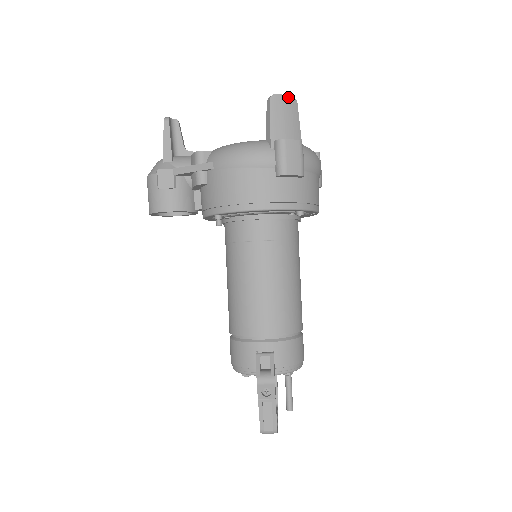
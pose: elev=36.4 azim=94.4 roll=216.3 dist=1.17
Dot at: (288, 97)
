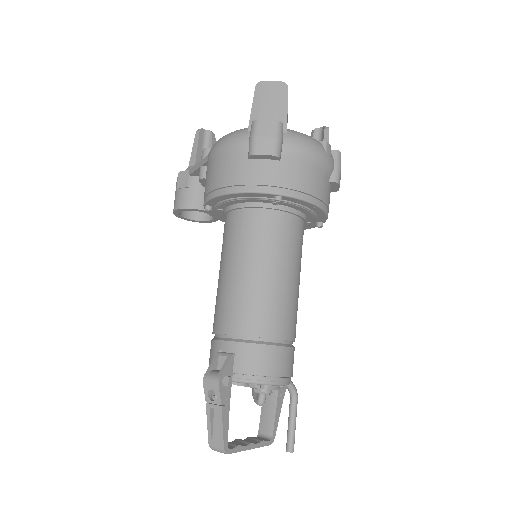
Dot at: (276, 82)
